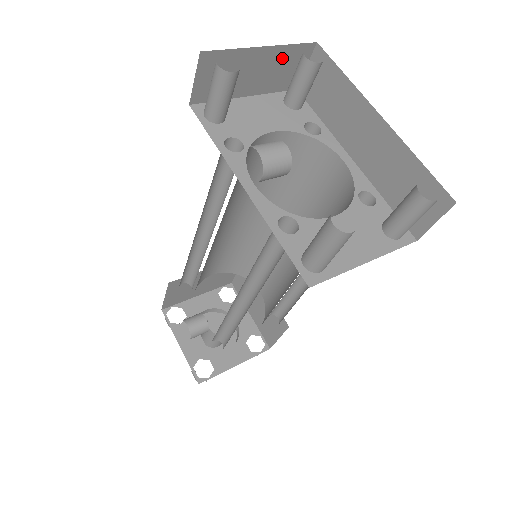
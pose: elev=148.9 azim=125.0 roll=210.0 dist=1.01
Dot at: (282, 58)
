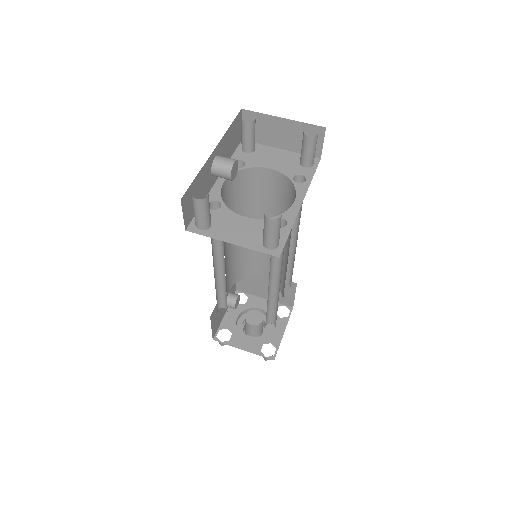
Dot at: (301, 130)
